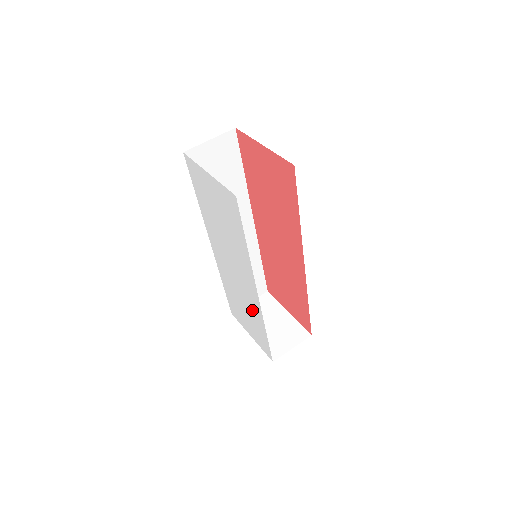
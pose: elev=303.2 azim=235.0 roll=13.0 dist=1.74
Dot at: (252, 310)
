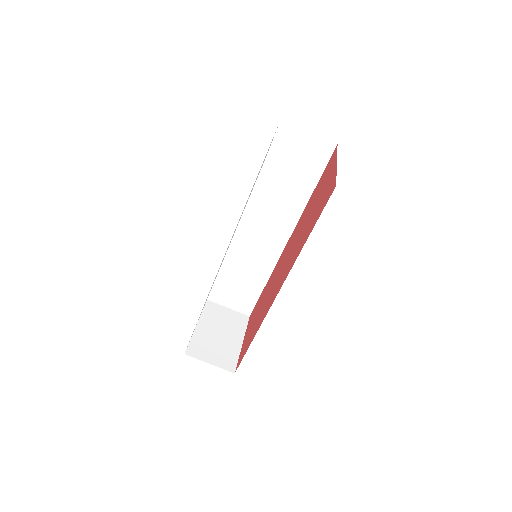
Dot at: occluded
